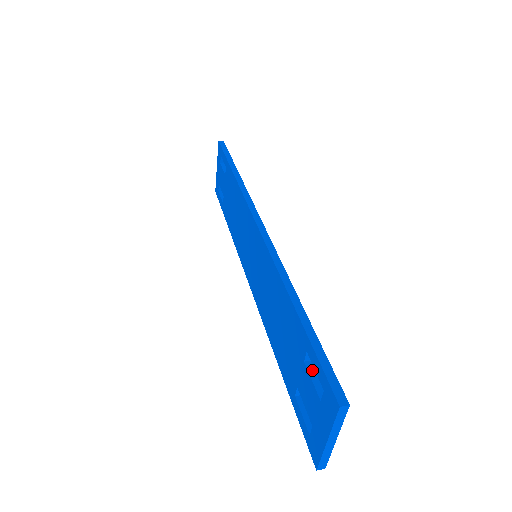
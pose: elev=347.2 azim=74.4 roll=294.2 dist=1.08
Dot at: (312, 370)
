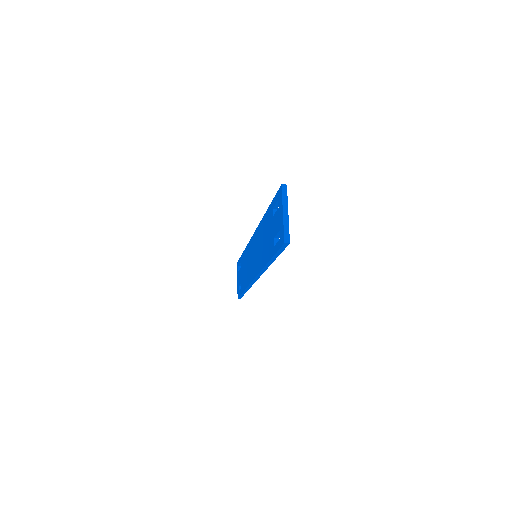
Dot at: occluded
